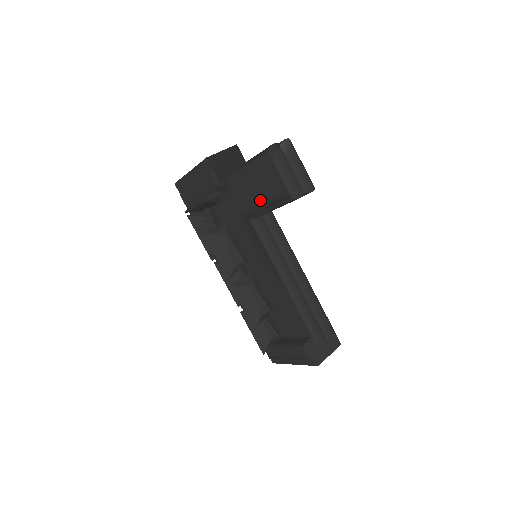
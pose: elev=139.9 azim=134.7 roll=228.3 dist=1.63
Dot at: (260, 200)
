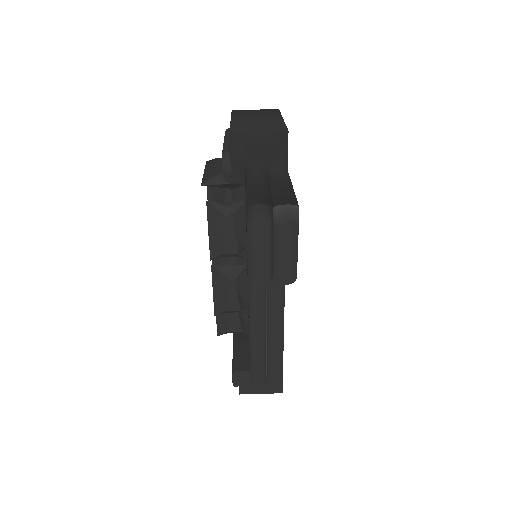
Dot at: occluded
